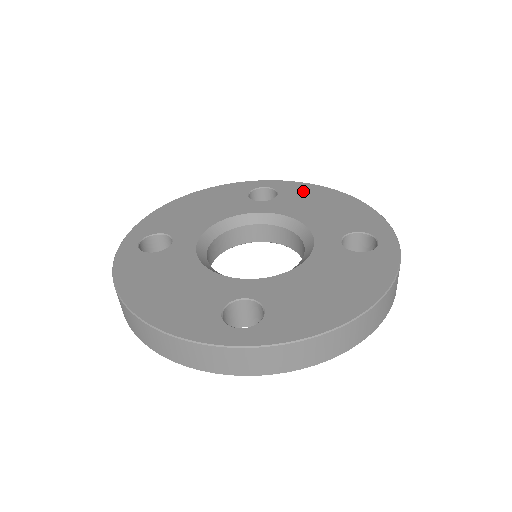
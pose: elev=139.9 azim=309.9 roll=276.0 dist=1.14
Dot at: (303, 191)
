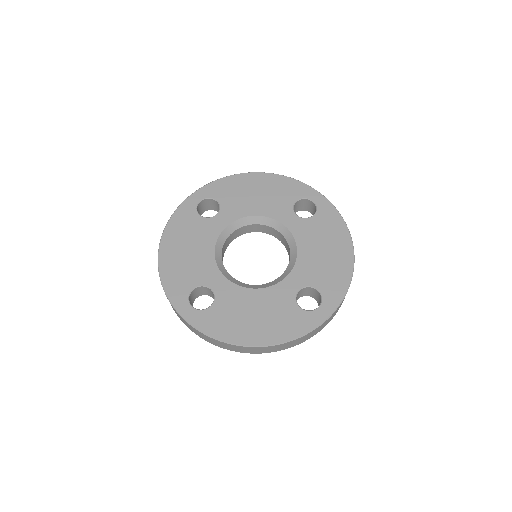
Dot at: (331, 225)
